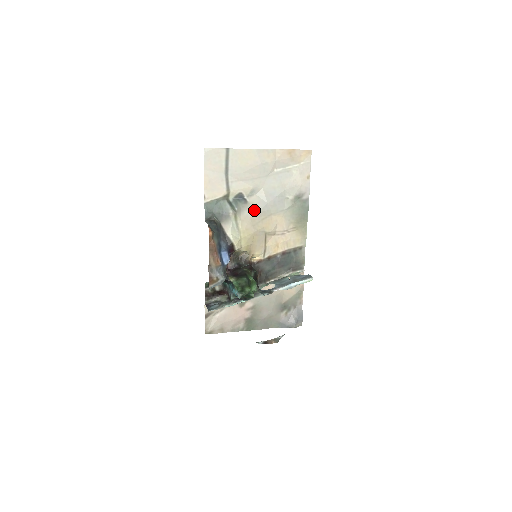
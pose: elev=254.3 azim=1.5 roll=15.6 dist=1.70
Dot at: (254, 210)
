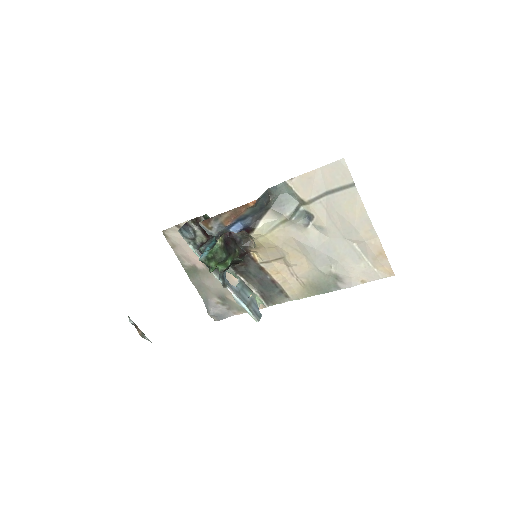
Dot at: (301, 237)
